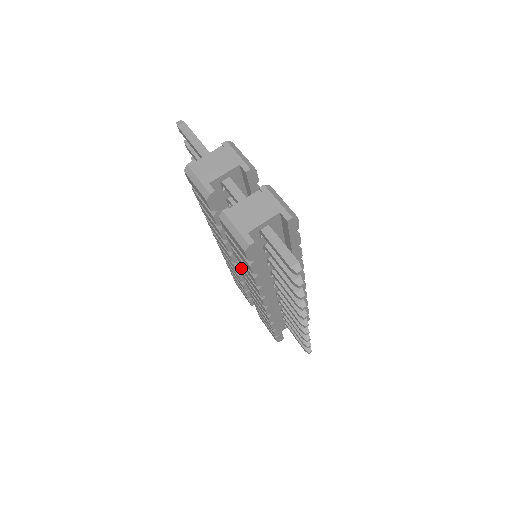
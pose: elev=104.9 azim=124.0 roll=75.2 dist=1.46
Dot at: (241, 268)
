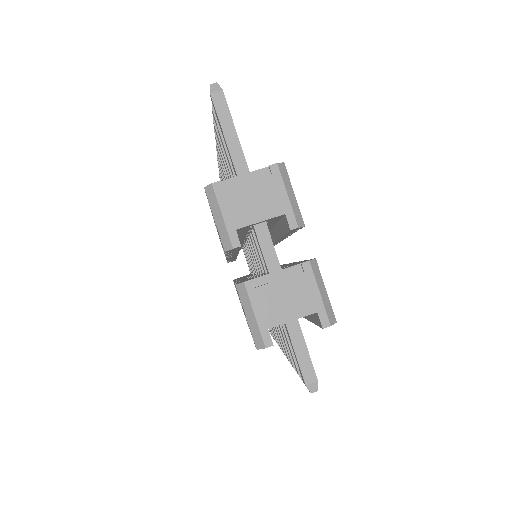
Dot at: occluded
